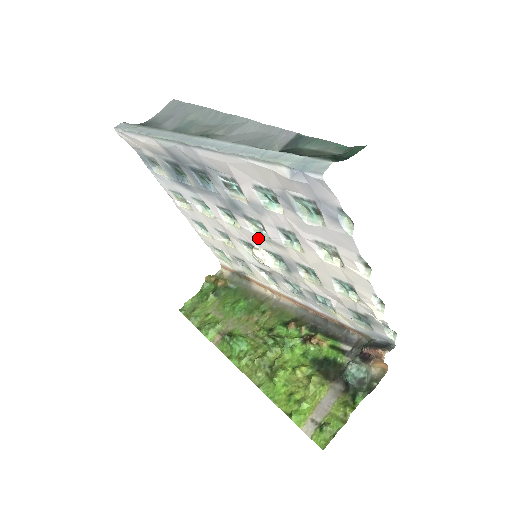
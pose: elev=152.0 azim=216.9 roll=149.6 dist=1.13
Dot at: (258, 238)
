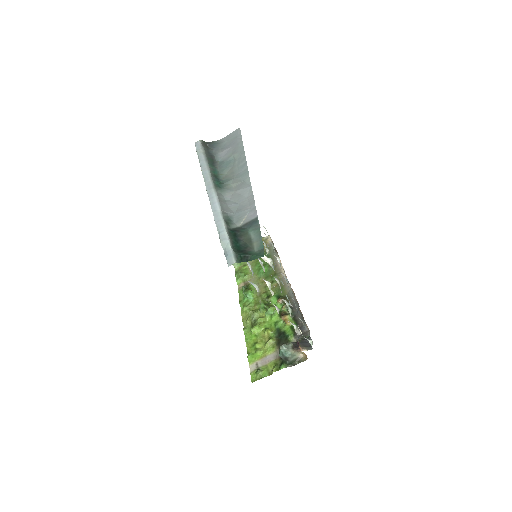
Dot at: occluded
